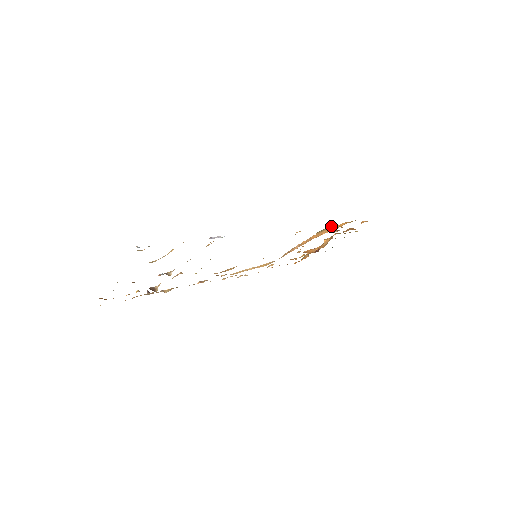
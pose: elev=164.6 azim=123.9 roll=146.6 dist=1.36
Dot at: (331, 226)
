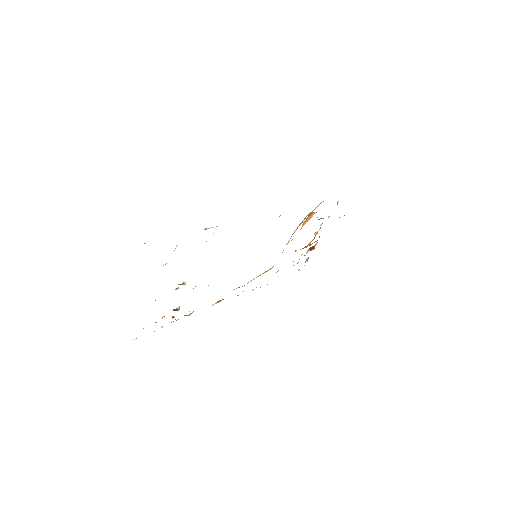
Dot at: (312, 213)
